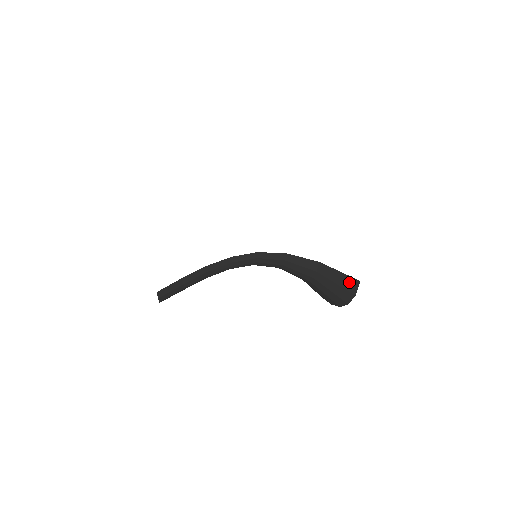
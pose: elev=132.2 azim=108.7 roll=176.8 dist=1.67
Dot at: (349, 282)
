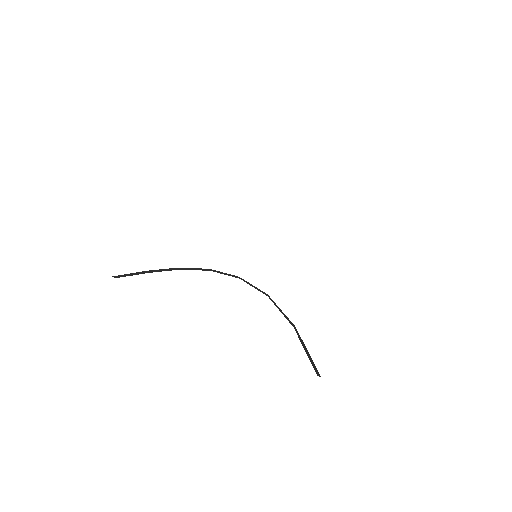
Dot at: (314, 365)
